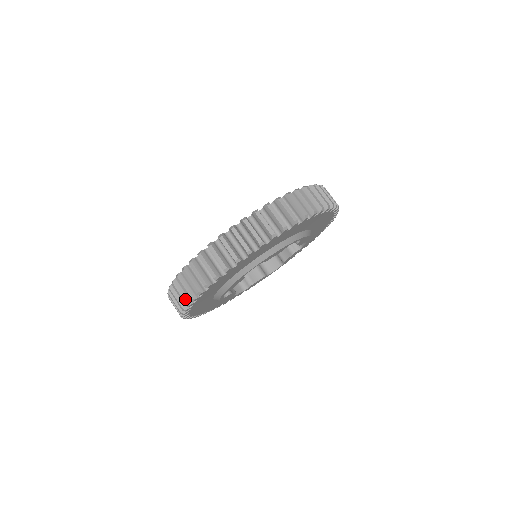
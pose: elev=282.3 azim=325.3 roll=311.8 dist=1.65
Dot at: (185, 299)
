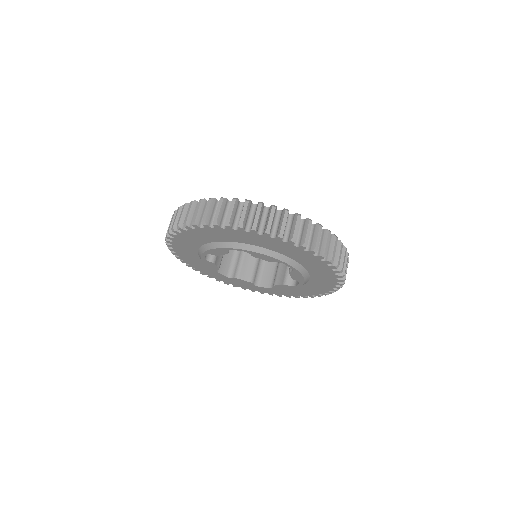
Dot at: (175, 224)
